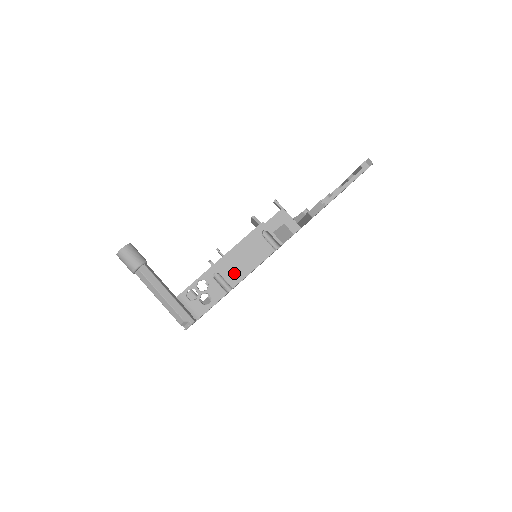
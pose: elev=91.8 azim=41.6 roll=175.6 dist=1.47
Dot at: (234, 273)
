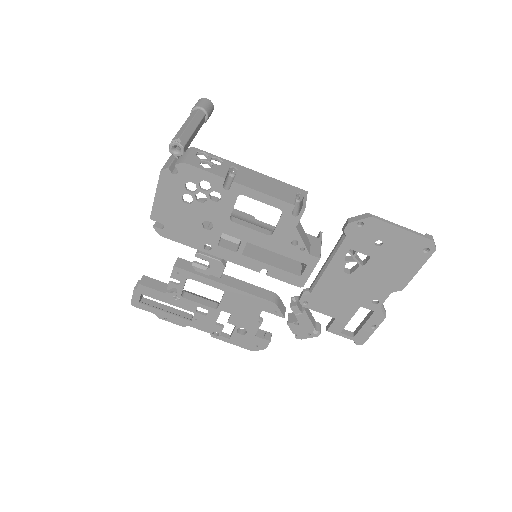
Dot at: (247, 180)
